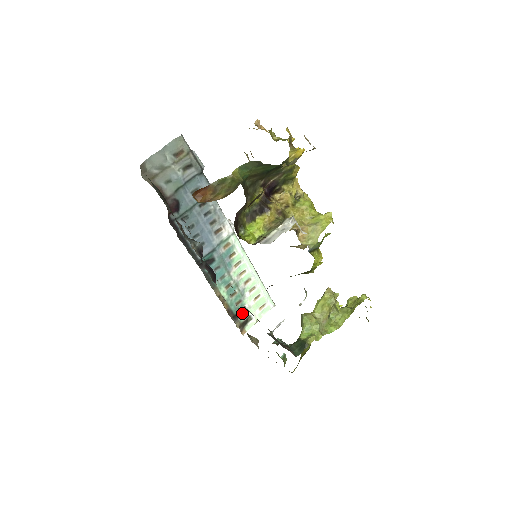
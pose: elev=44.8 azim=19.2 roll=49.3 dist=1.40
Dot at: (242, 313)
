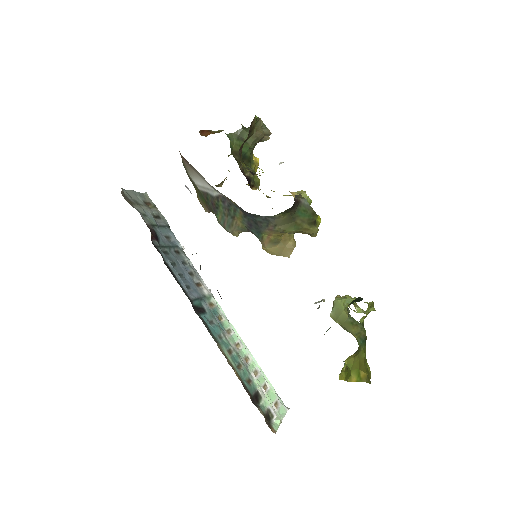
Dot at: (258, 401)
